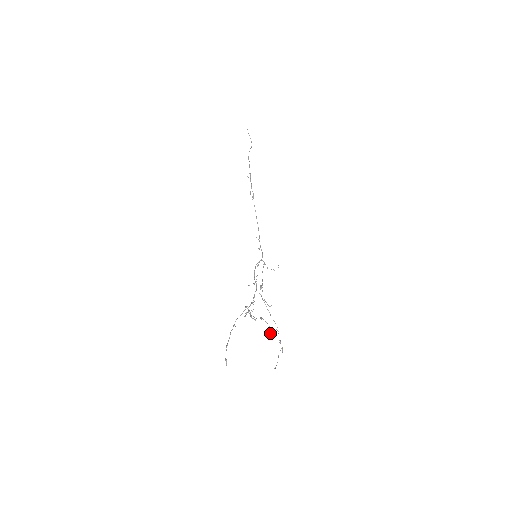
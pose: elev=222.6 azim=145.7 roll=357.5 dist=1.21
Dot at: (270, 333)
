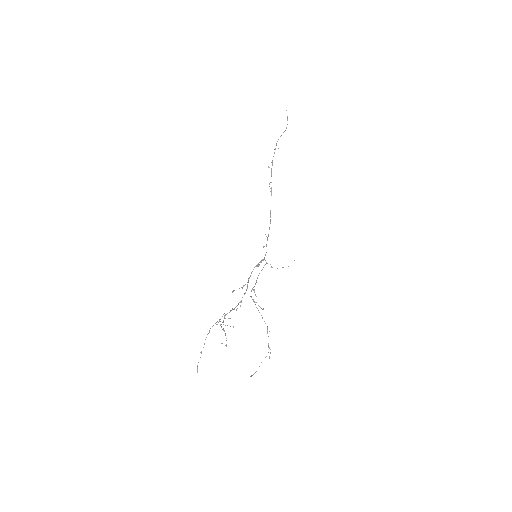
Dot at: occluded
